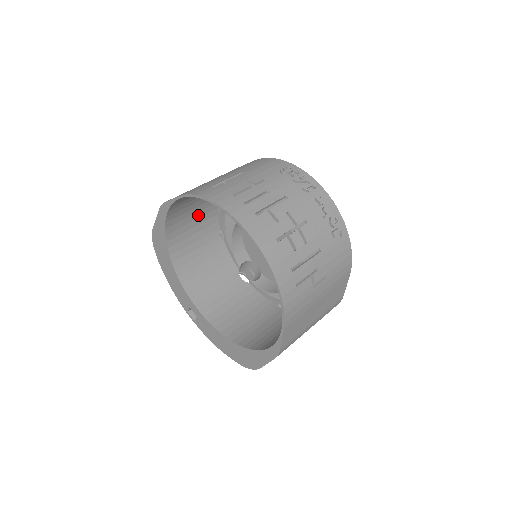
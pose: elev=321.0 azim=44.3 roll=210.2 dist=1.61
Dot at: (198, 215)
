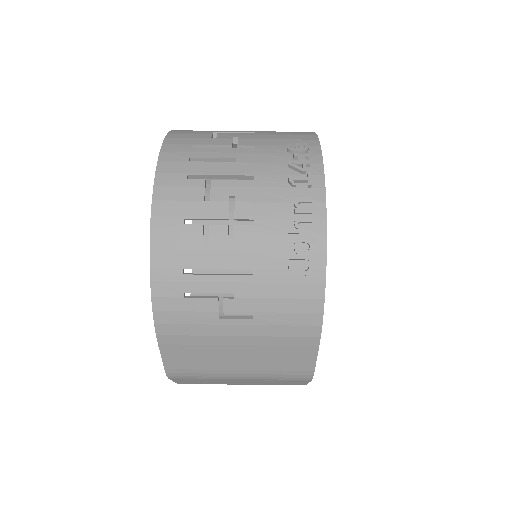
Dot at: occluded
